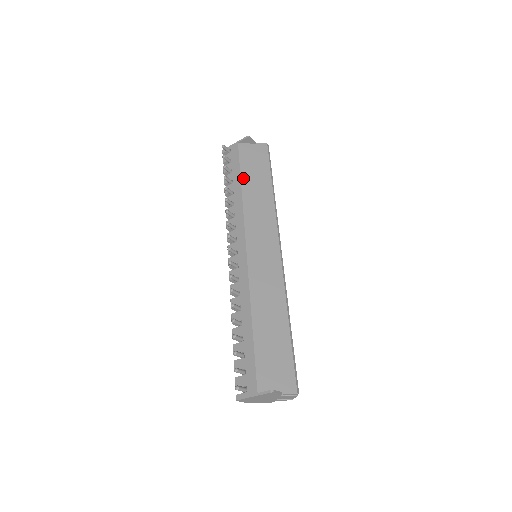
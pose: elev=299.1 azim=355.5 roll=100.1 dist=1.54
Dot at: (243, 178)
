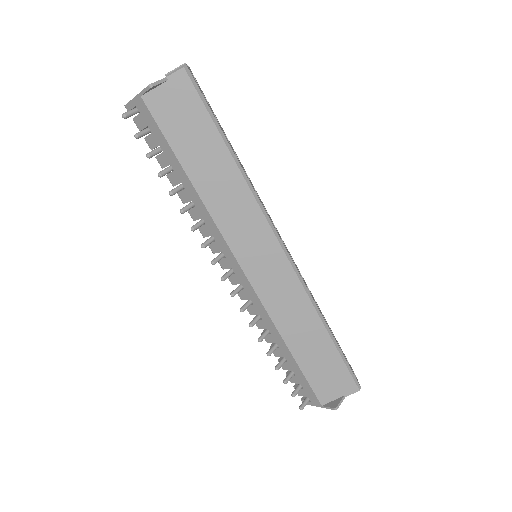
Dot at: (184, 163)
